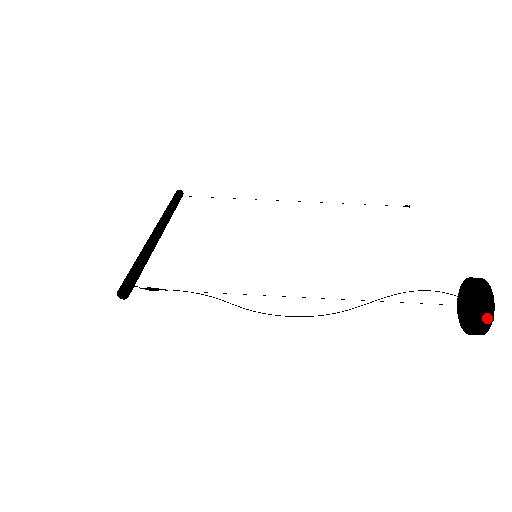
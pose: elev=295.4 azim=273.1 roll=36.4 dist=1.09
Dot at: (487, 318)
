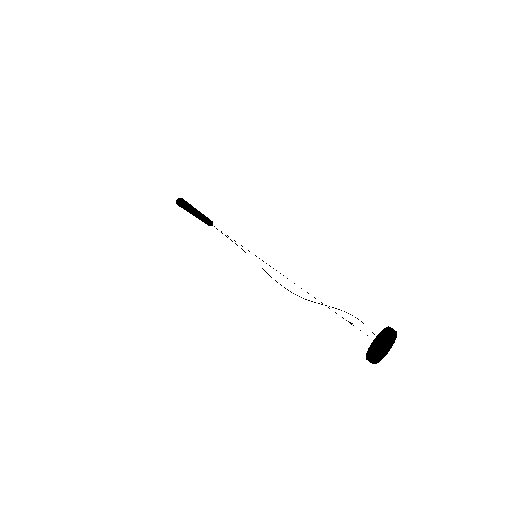
Dot at: (388, 345)
